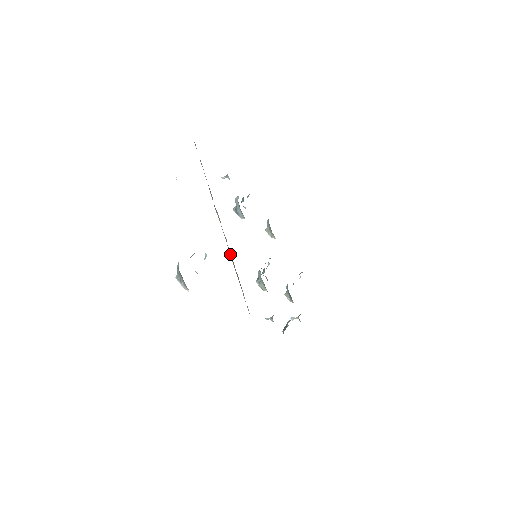
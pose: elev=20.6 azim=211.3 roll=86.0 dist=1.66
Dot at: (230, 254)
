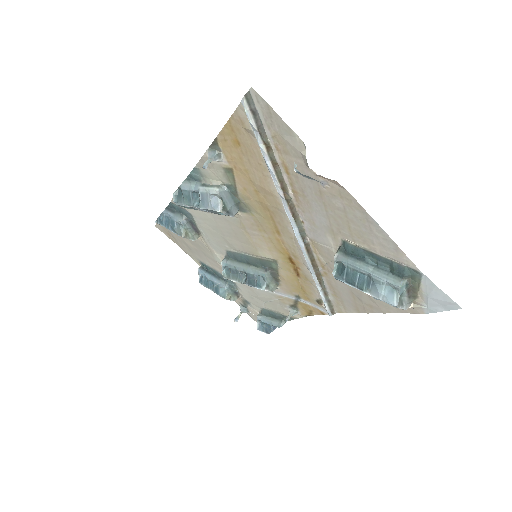
Dot at: (308, 253)
